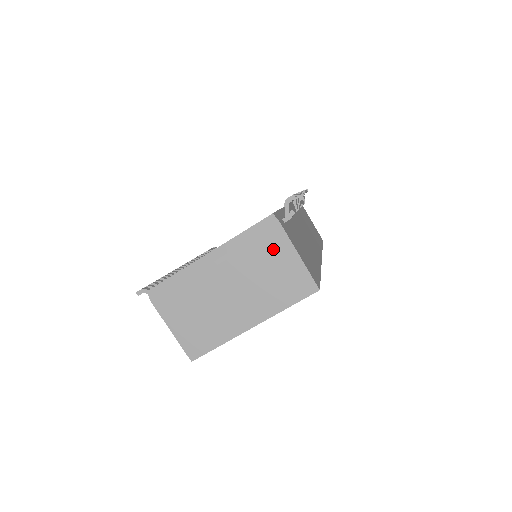
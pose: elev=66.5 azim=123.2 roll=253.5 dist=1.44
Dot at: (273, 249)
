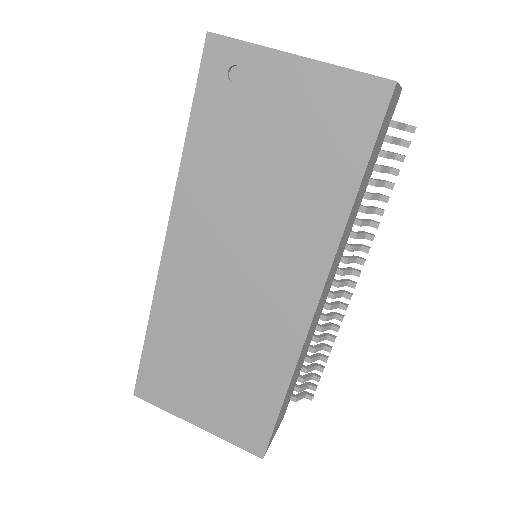
Dot at: occluded
